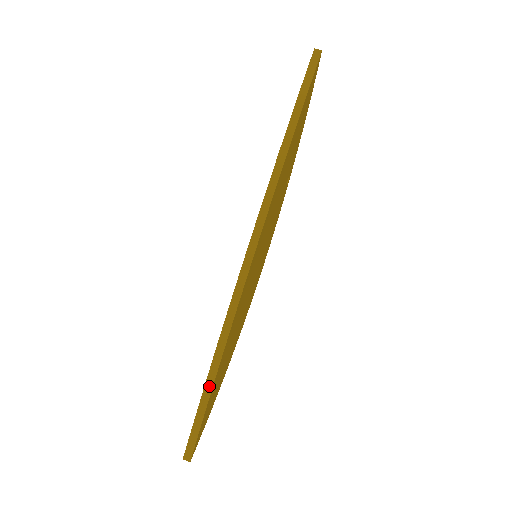
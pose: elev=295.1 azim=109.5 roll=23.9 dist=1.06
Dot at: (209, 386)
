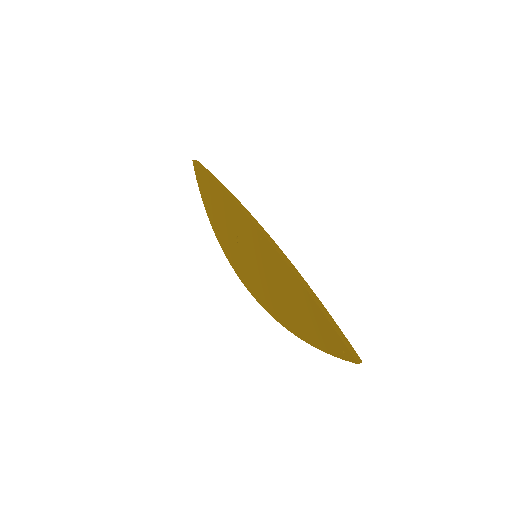
Dot at: (322, 306)
